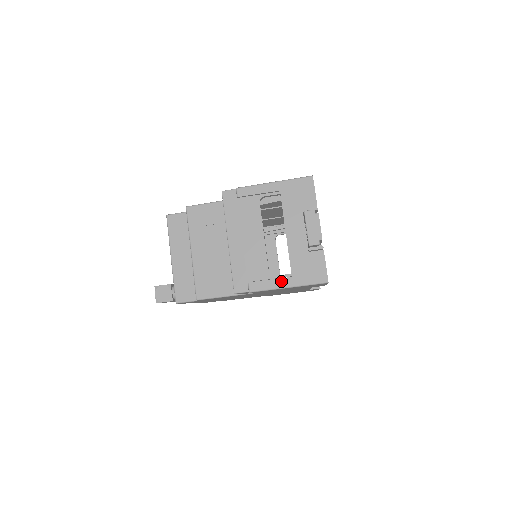
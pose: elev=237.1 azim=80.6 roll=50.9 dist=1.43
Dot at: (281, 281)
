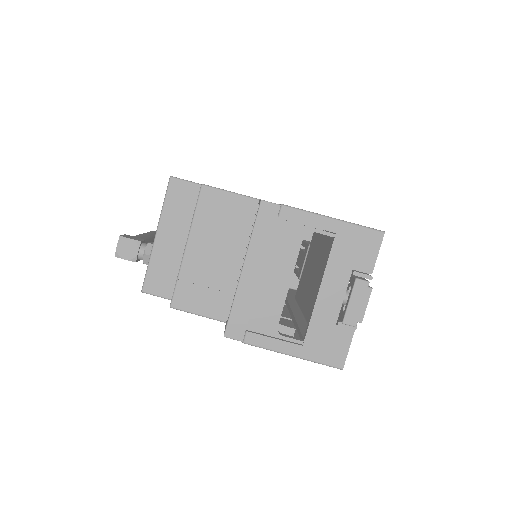
Dot at: (288, 345)
